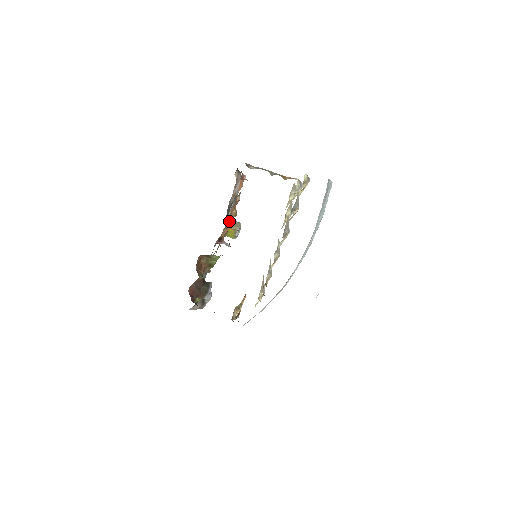
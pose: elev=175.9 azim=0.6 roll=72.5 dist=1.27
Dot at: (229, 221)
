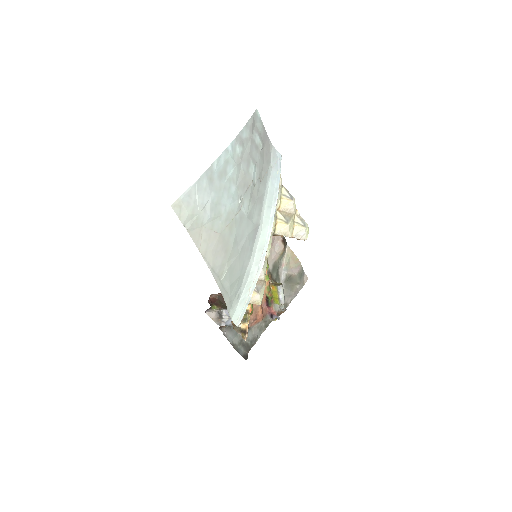
Dot at: occluded
